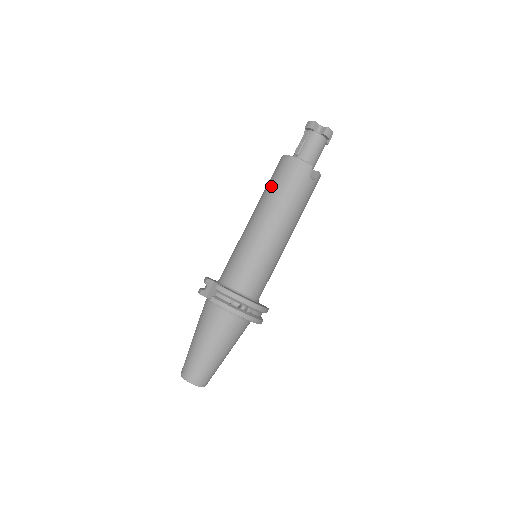
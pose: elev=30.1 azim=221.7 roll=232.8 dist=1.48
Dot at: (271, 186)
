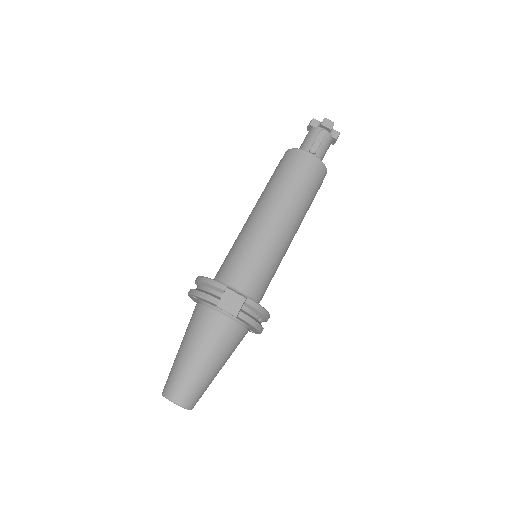
Dot at: (294, 184)
